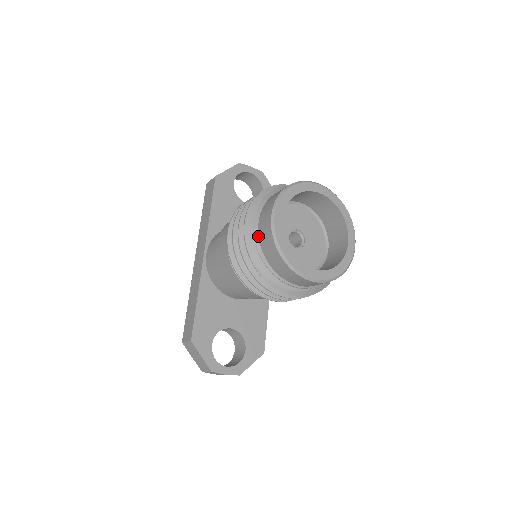
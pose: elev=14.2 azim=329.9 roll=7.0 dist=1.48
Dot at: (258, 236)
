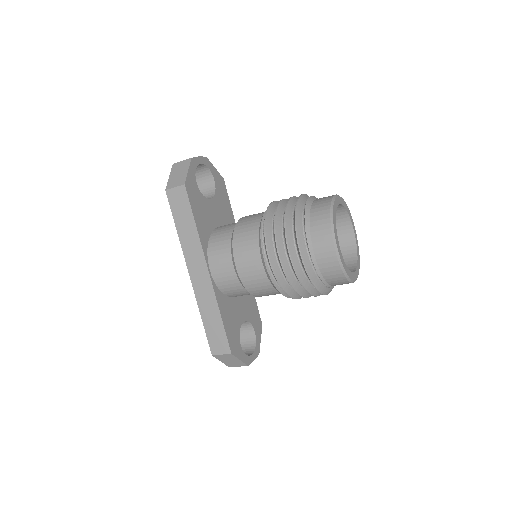
Dot at: (317, 263)
